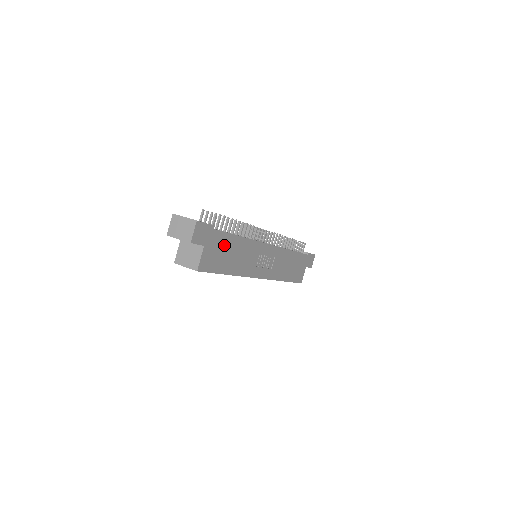
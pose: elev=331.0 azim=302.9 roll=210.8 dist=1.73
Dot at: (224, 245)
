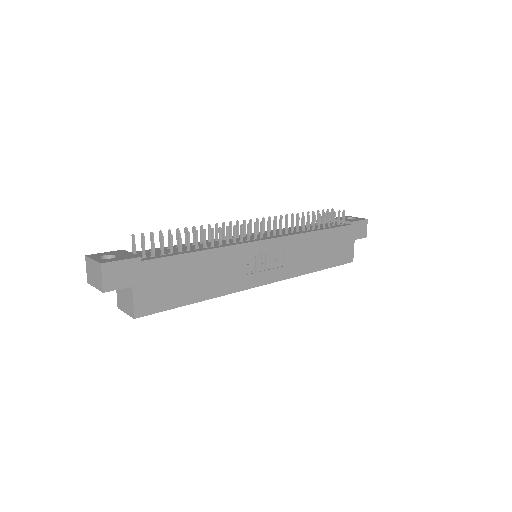
Dot at: (172, 272)
